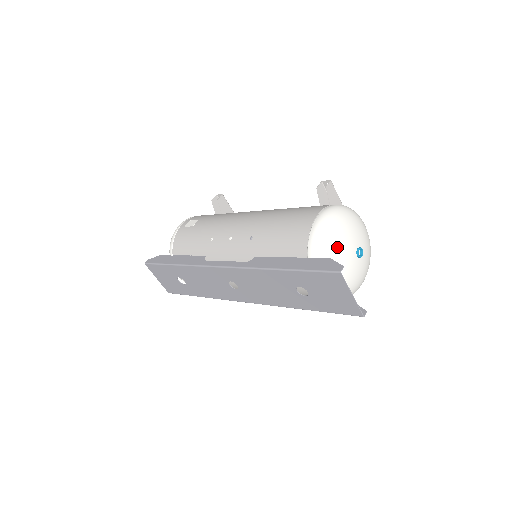
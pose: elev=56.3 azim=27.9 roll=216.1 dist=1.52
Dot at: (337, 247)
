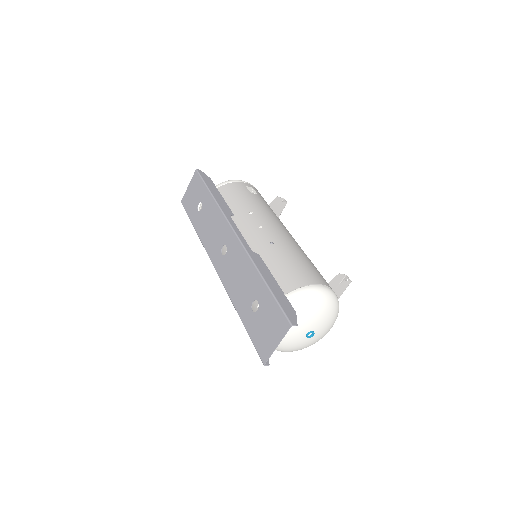
Dot at: (306, 313)
